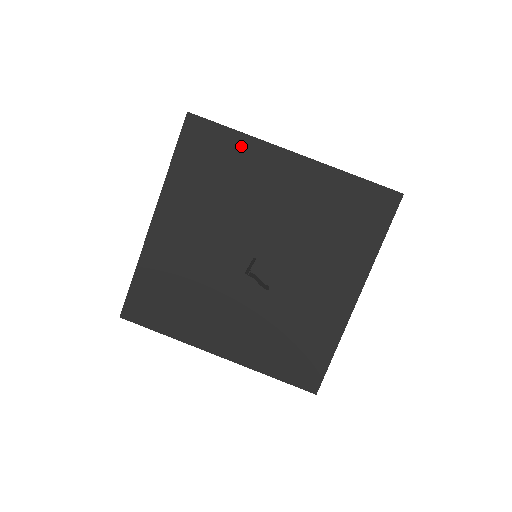
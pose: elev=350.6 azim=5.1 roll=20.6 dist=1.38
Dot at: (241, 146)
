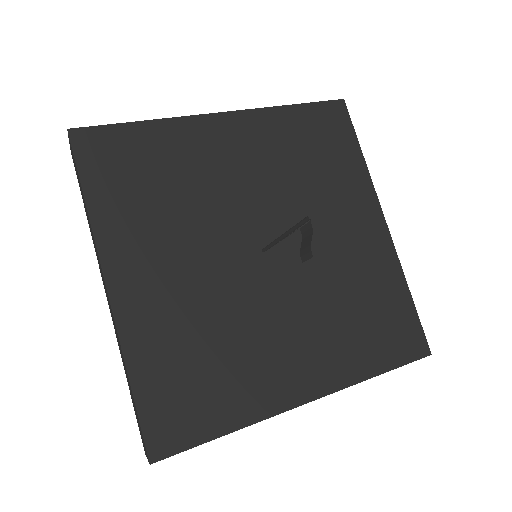
Dot at: (354, 166)
